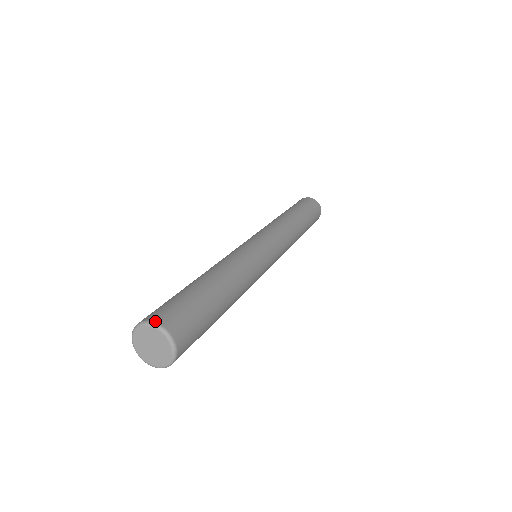
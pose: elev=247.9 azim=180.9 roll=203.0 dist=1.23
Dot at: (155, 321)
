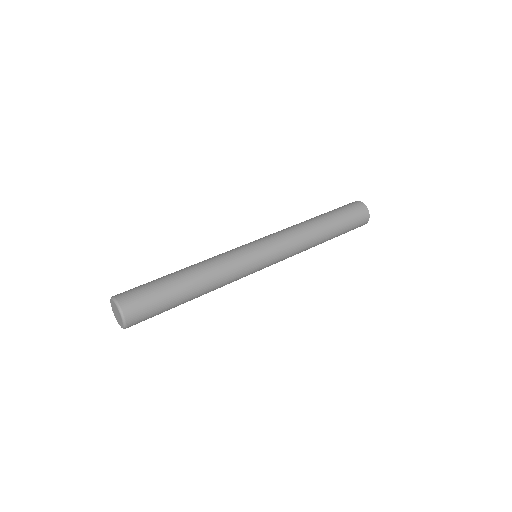
Dot at: (122, 309)
